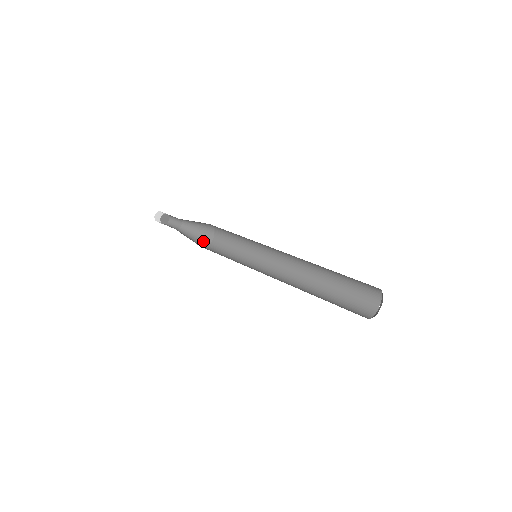
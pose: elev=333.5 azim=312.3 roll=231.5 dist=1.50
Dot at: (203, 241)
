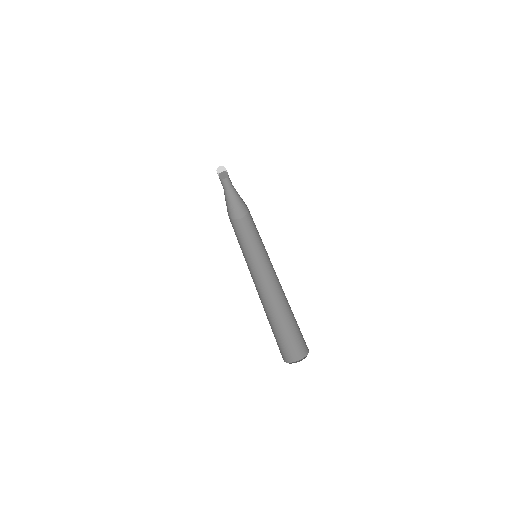
Dot at: (240, 212)
